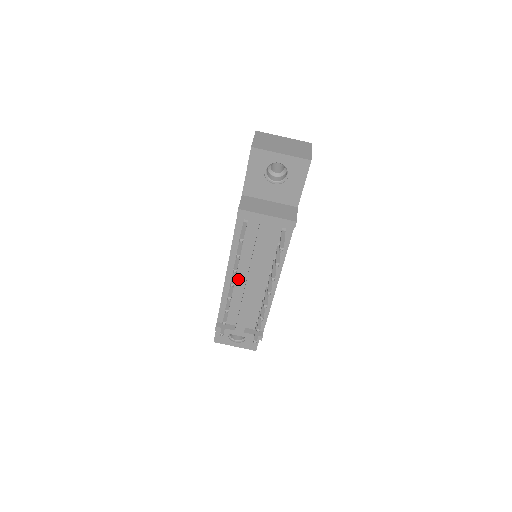
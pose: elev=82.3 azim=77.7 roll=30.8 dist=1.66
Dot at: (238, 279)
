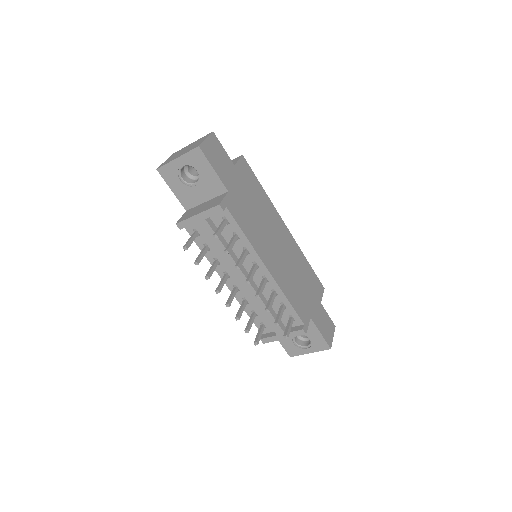
Dot at: (238, 285)
